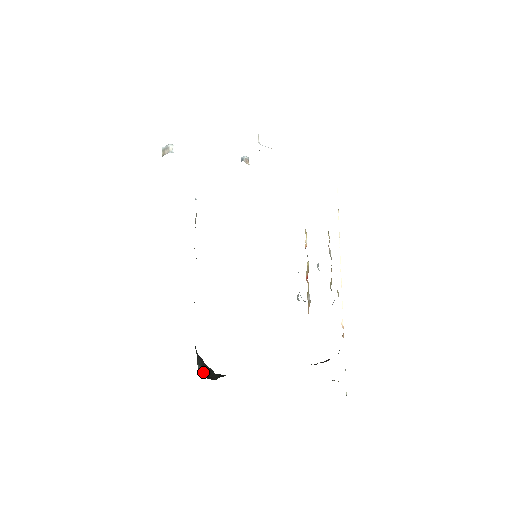
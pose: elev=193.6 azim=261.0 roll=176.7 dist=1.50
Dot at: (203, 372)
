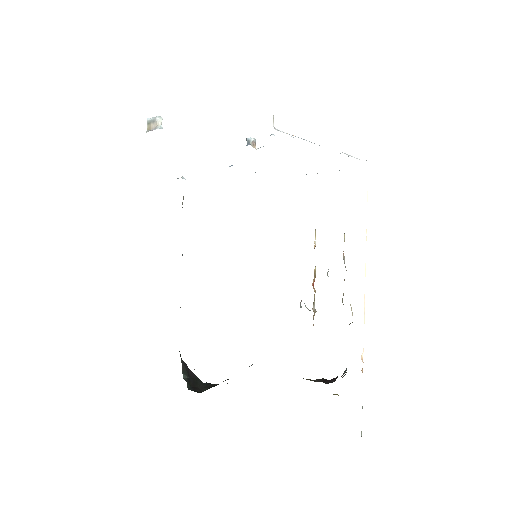
Dot at: (189, 382)
